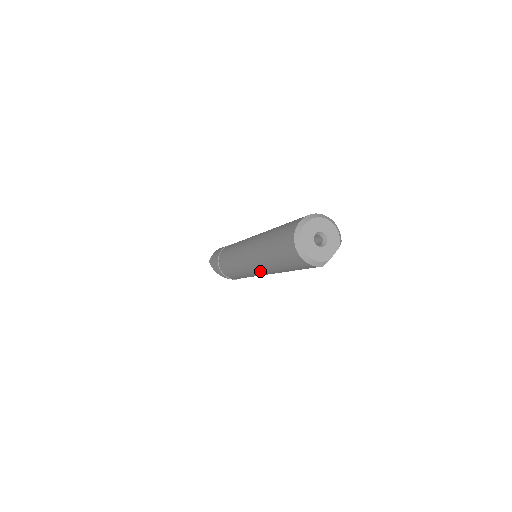
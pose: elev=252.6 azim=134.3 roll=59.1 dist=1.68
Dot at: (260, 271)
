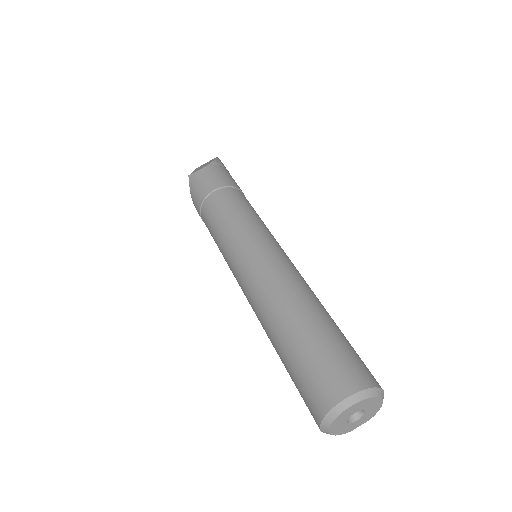
Dot at: occluded
